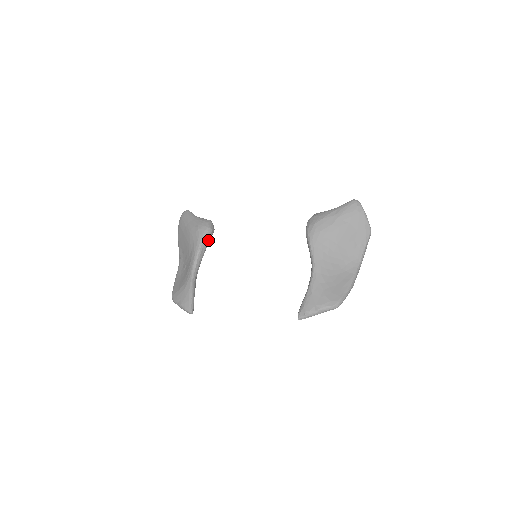
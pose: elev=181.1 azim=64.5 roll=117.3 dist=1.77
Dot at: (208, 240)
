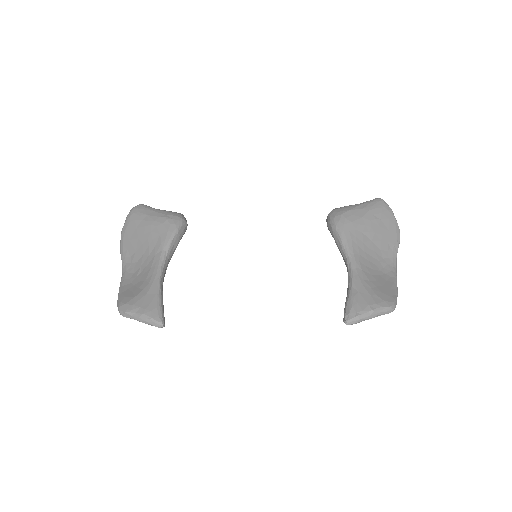
Dot at: (181, 234)
